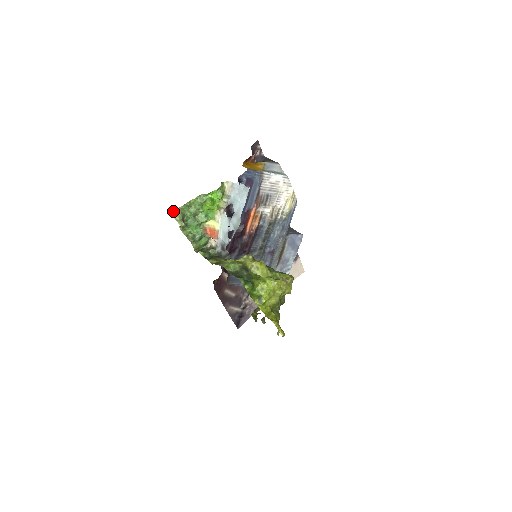
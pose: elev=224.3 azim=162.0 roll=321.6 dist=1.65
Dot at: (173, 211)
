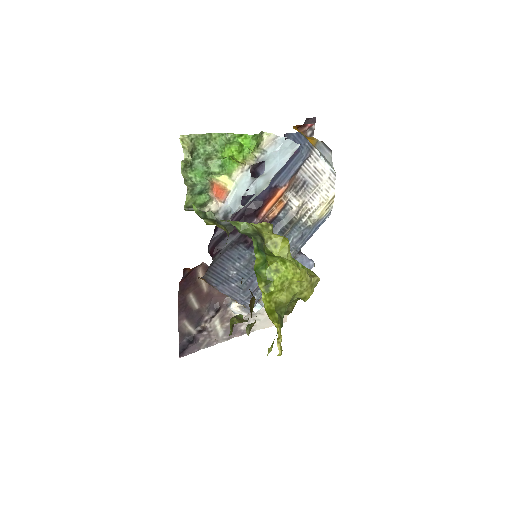
Dot at: occluded
